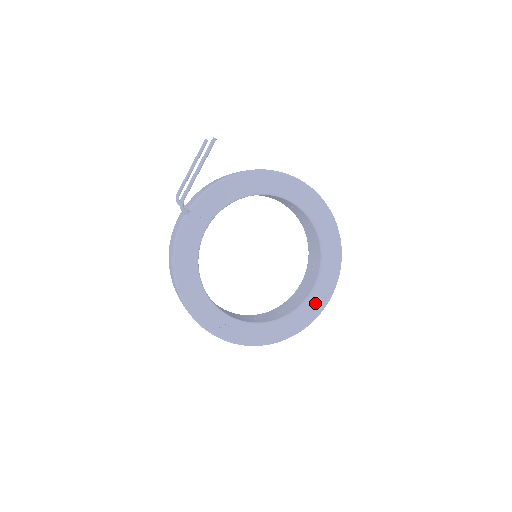
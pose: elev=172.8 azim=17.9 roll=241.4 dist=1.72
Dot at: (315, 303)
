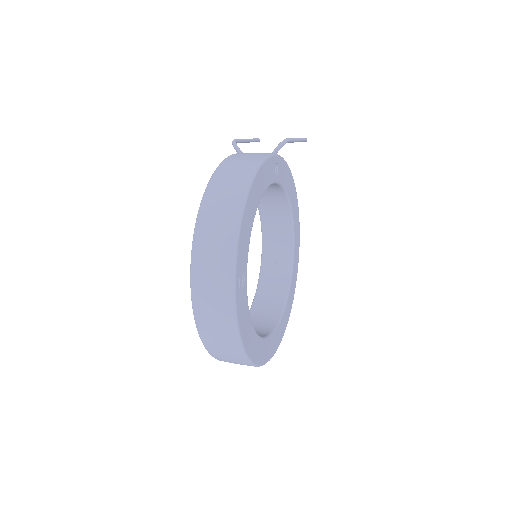
Dot at: (270, 347)
